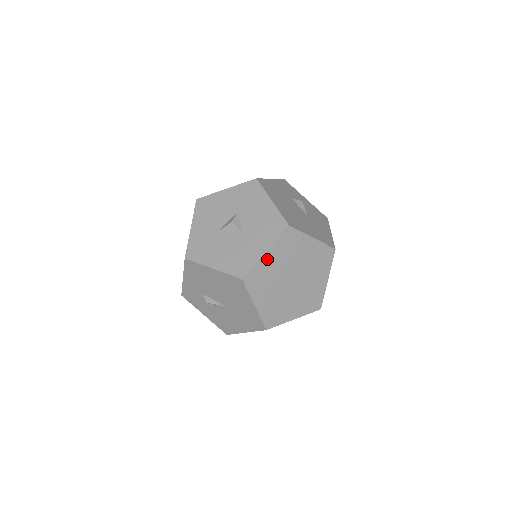
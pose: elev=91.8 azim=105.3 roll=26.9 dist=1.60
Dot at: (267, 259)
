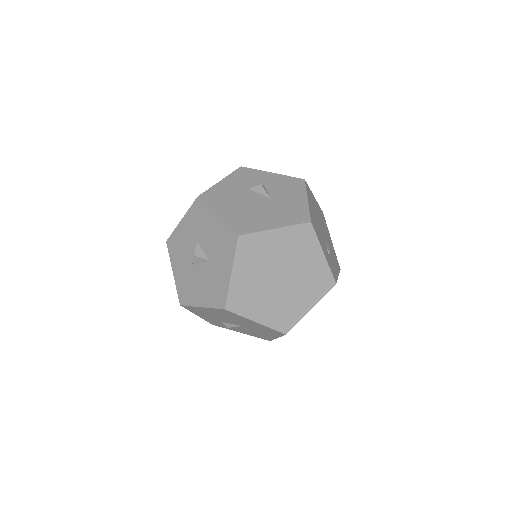
Dot at: (238, 278)
